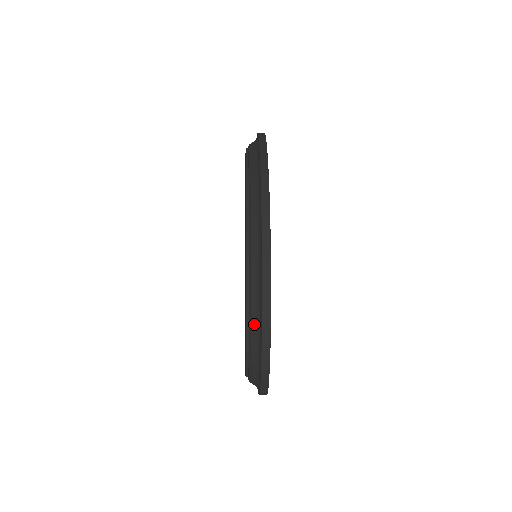
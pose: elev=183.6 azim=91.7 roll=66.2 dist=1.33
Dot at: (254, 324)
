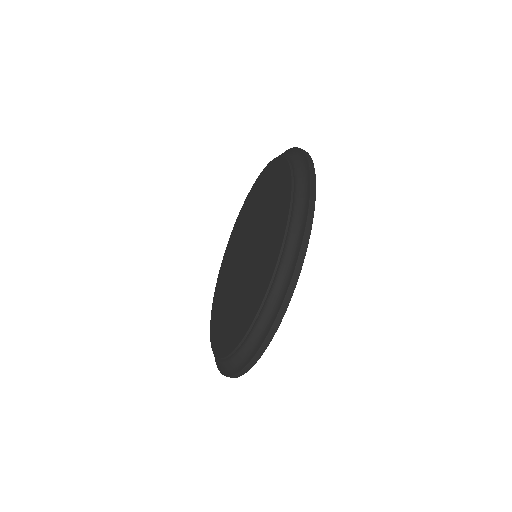
Dot at: (254, 338)
